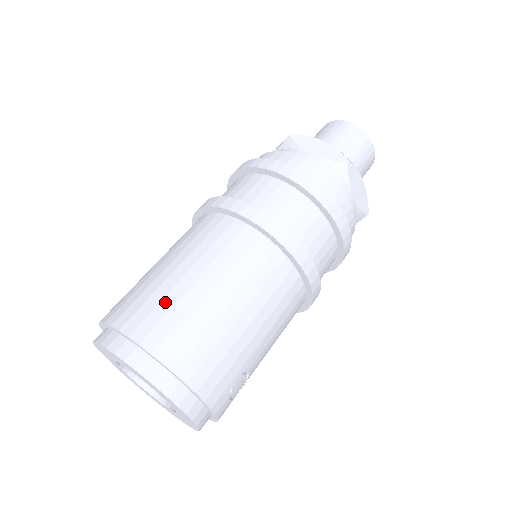
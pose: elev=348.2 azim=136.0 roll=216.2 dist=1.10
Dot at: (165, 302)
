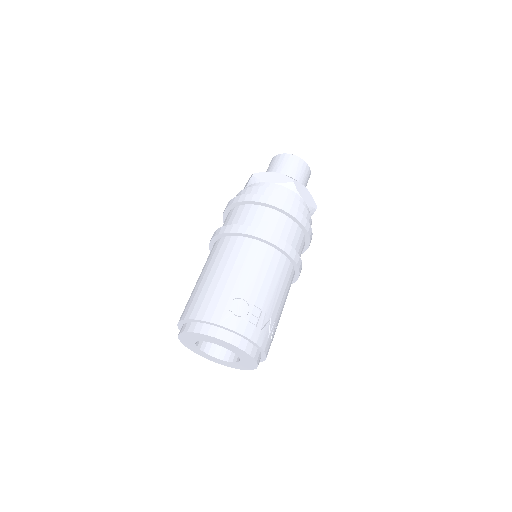
Dot at: occluded
